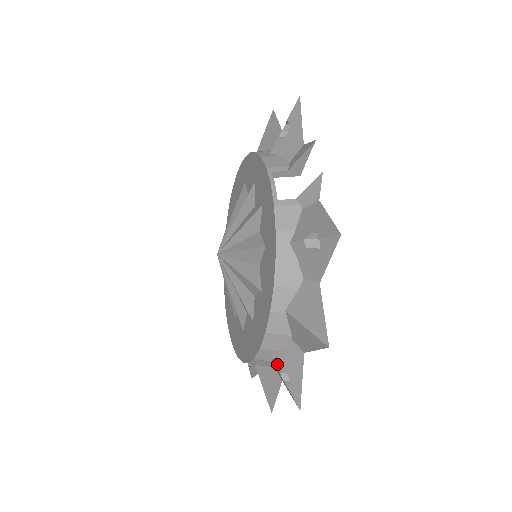
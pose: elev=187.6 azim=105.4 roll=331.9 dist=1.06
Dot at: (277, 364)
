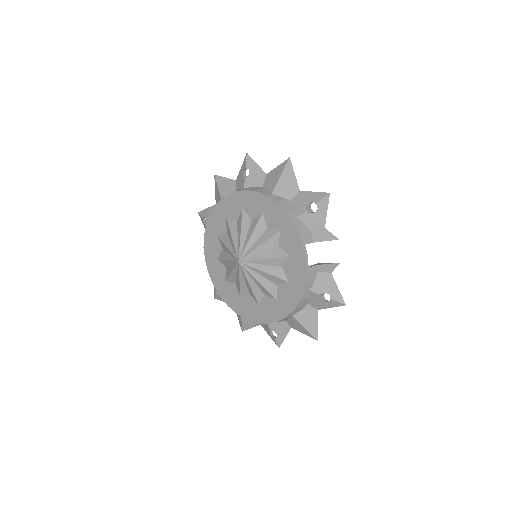
Dot at: (271, 327)
